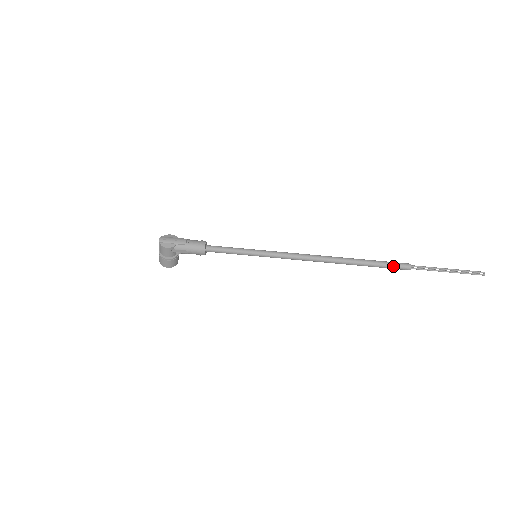
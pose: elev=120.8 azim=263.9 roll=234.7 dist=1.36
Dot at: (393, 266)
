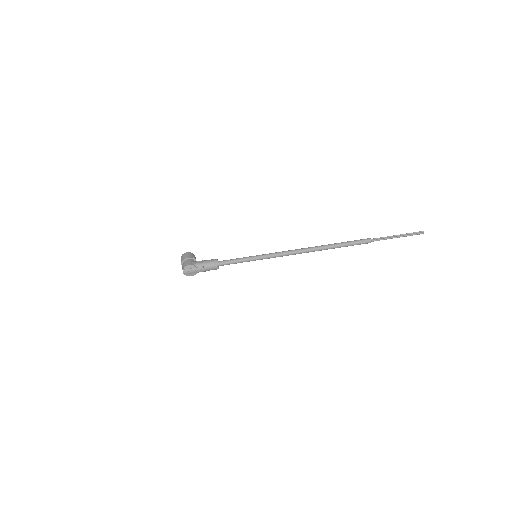
Dot at: occluded
